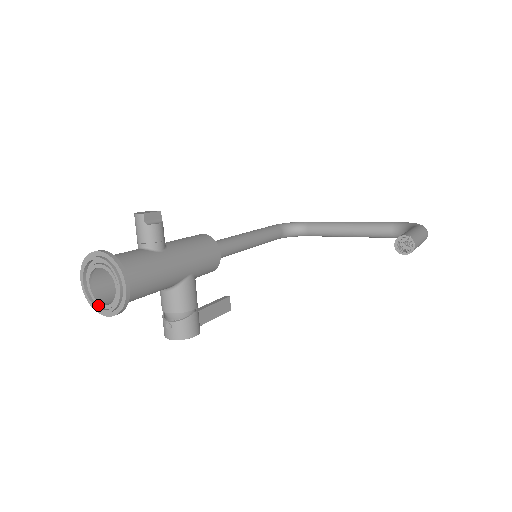
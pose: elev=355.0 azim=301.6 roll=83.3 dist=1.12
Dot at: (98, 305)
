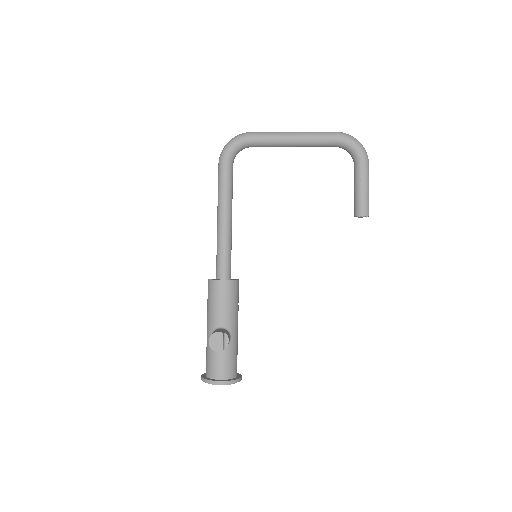
Dot at: occluded
